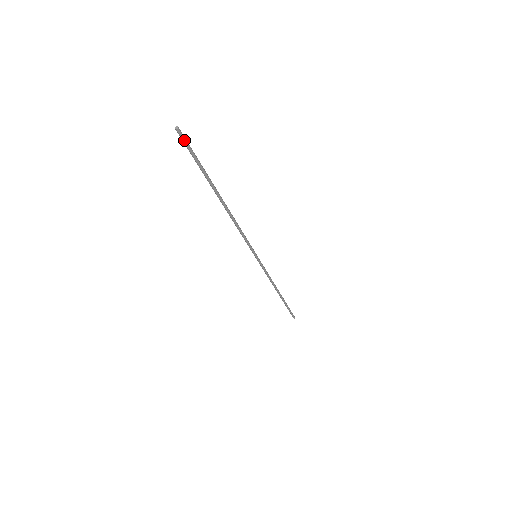
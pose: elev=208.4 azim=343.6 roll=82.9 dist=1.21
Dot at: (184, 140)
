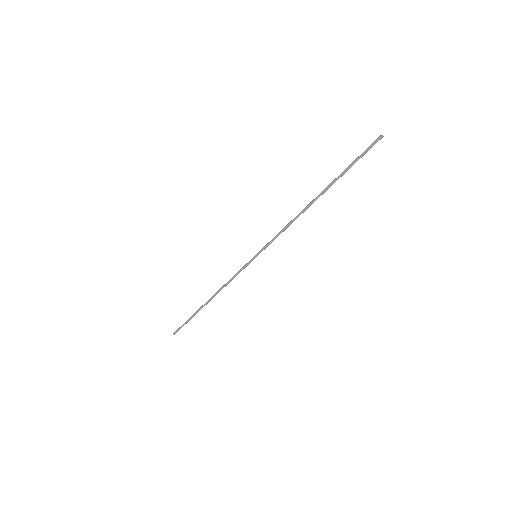
Dot at: occluded
